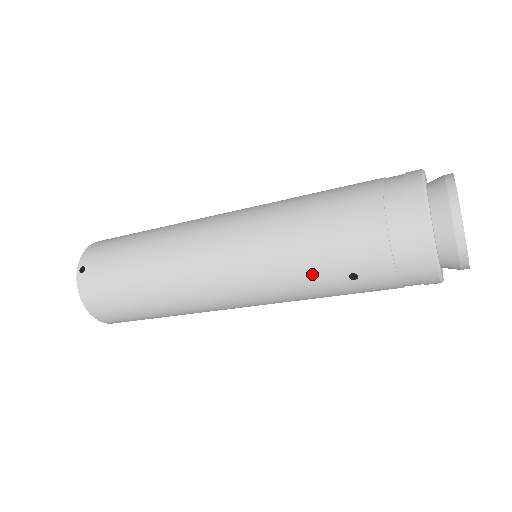
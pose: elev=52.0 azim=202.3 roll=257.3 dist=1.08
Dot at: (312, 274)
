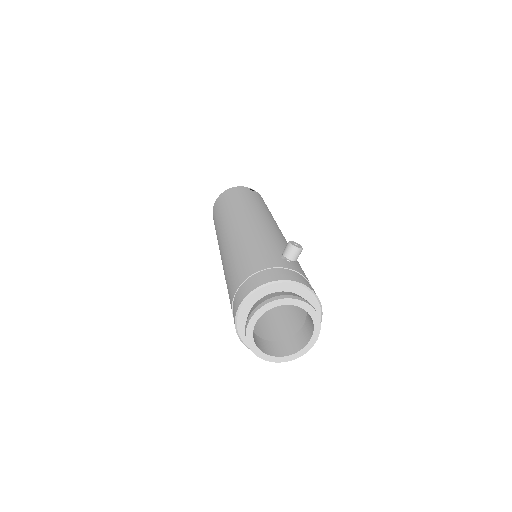
Dot at: occluded
